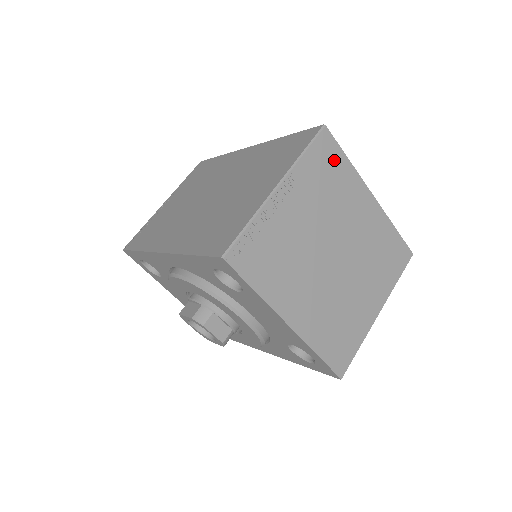
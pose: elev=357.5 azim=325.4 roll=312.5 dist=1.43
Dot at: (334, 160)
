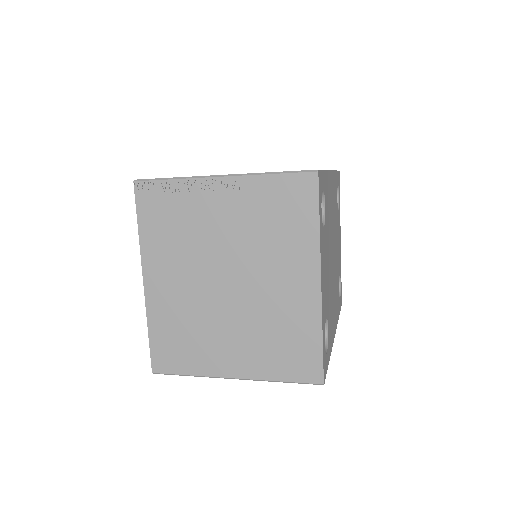
Dot at: (301, 209)
